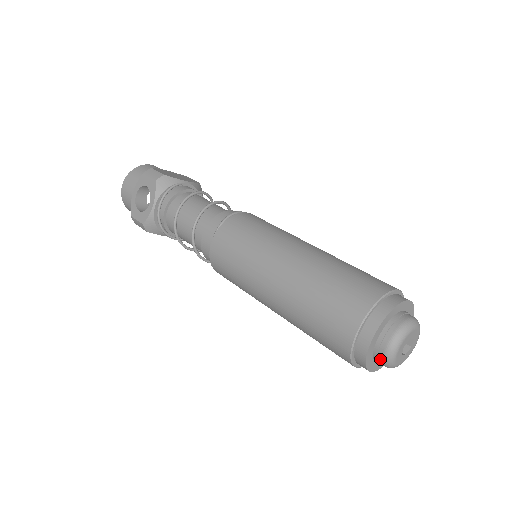
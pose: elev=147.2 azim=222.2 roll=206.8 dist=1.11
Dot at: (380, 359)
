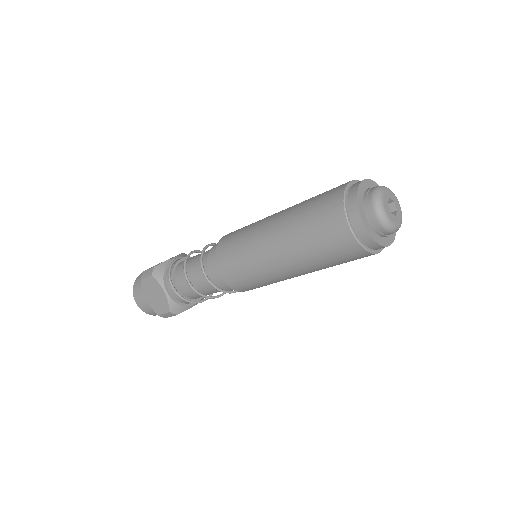
Dot at: (369, 197)
